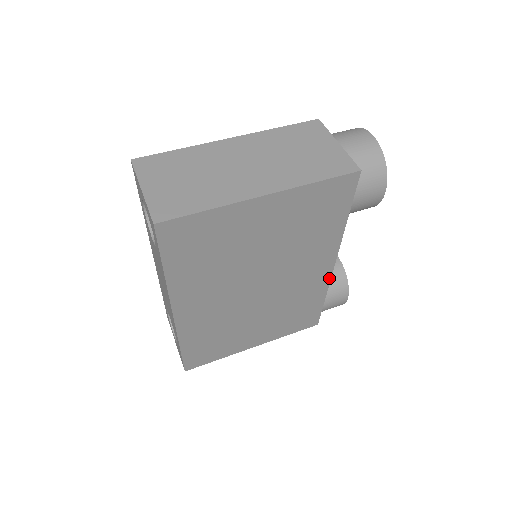
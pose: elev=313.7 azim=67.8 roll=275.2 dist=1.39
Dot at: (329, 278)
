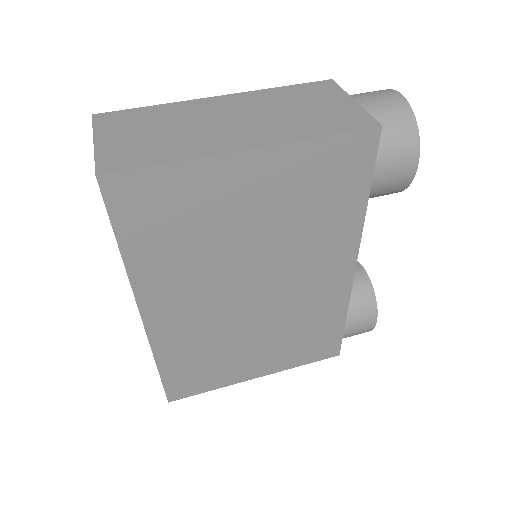
Dot at: (349, 289)
